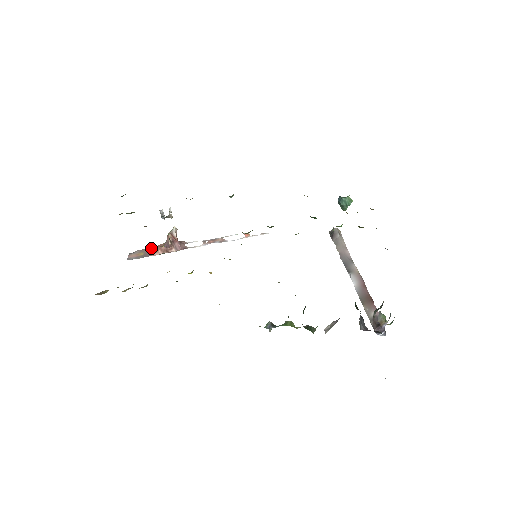
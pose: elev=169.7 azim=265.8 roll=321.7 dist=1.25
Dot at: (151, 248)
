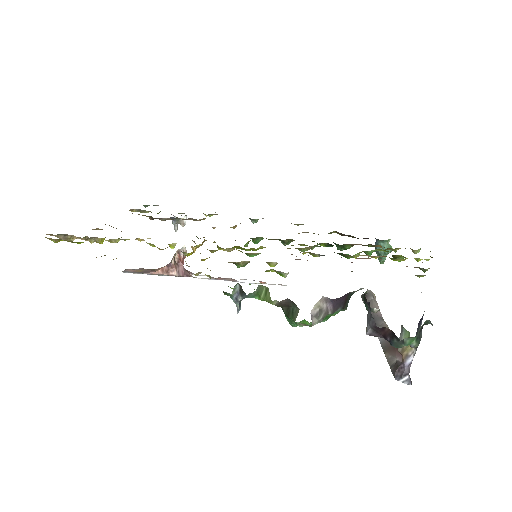
Dot at: (153, 269)
